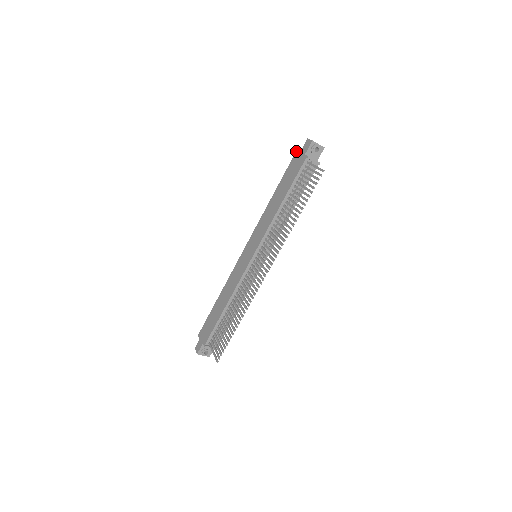
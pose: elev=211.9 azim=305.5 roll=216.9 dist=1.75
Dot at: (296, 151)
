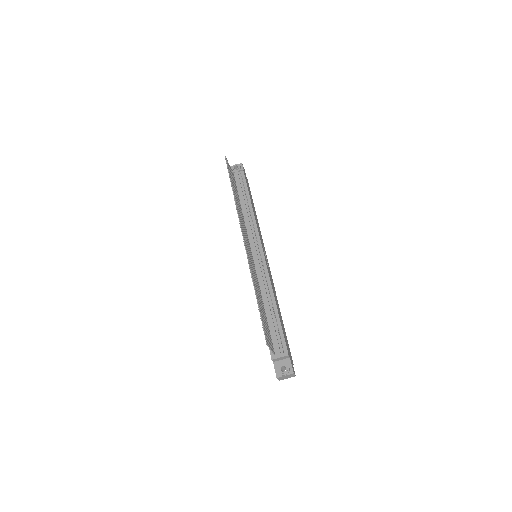
Dot at: occluded
